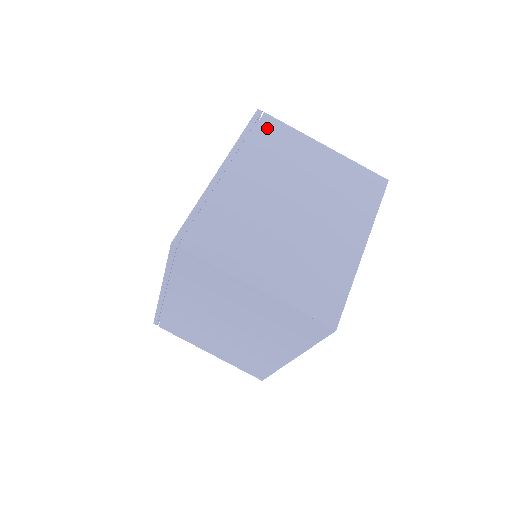
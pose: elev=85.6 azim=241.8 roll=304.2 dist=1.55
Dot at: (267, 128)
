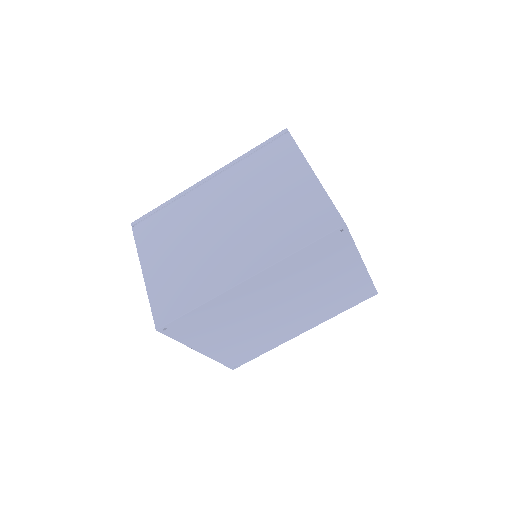
Dot at: occluded
